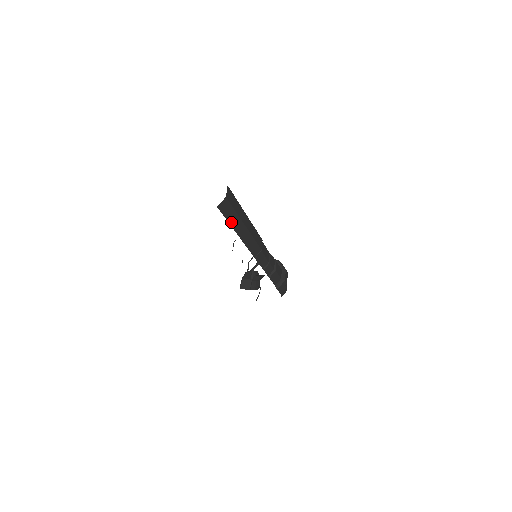
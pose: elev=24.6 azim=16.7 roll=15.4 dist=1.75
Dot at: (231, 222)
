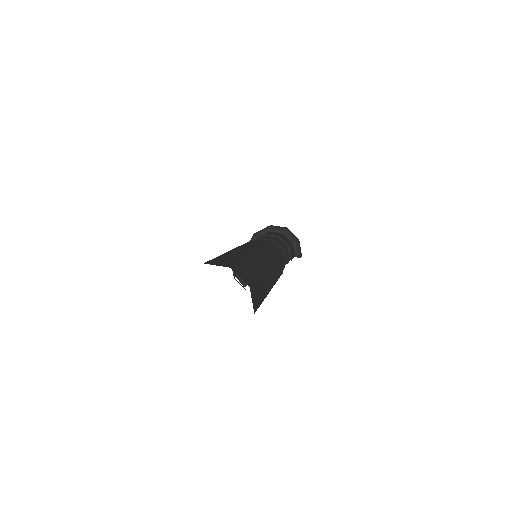
Dot at: (264, 293)
